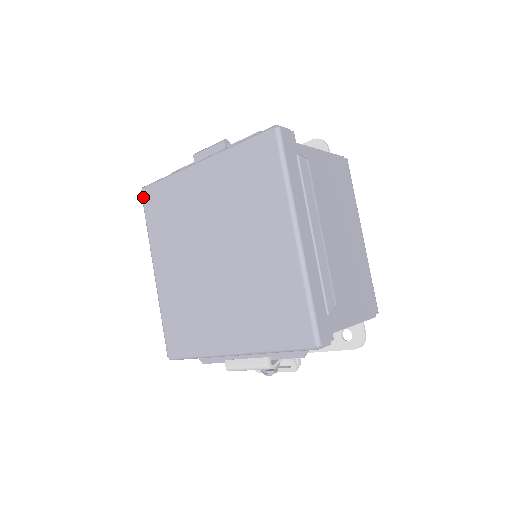
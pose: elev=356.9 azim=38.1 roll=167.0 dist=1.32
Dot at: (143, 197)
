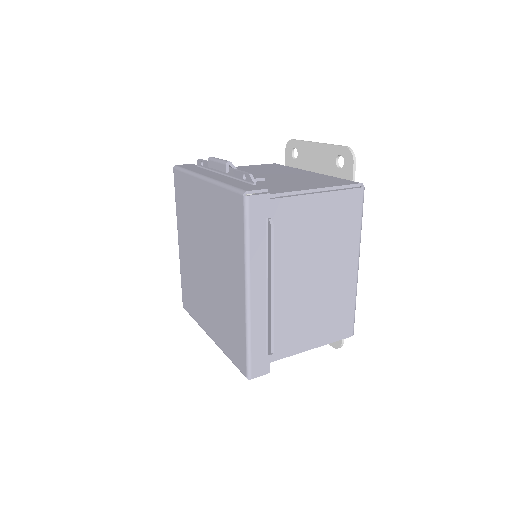
Dot at: (174, 175)
